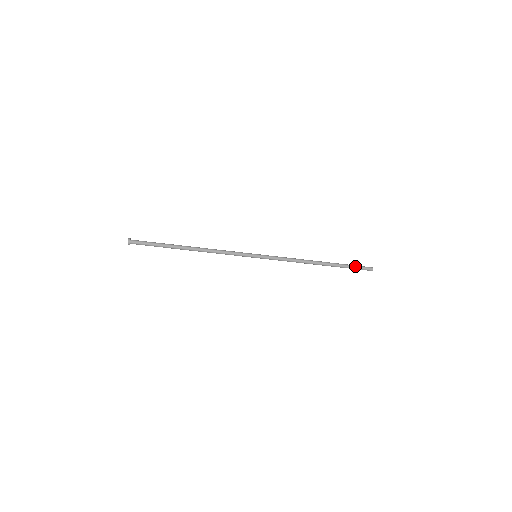
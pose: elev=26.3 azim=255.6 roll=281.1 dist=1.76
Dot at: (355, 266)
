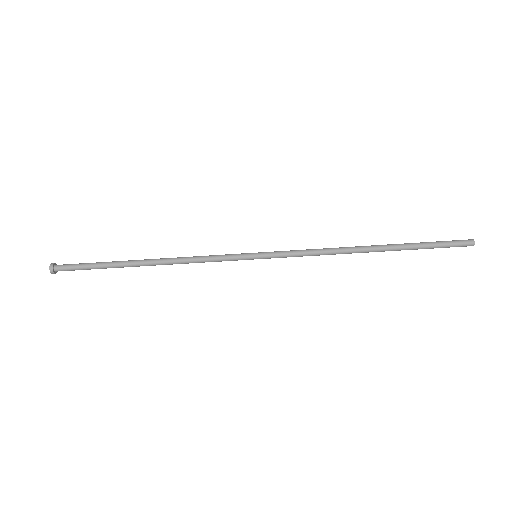
Dot at: (438, 244)
